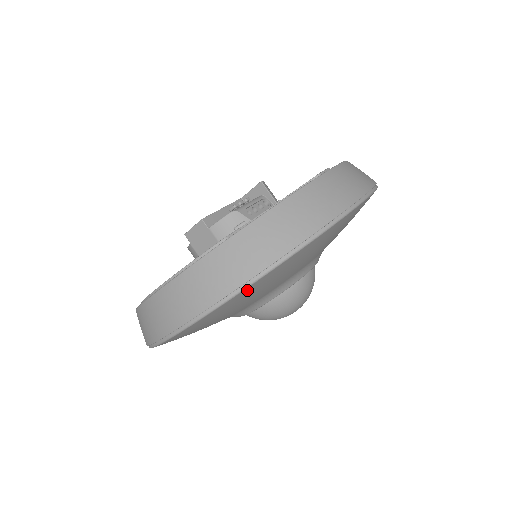
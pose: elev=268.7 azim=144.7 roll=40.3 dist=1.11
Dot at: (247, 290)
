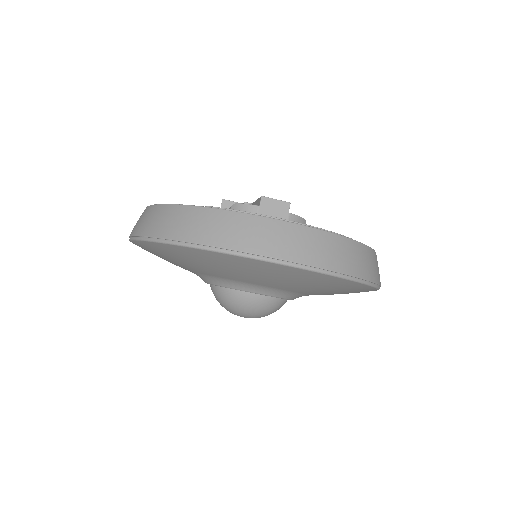
Dot at: (350, 283)
